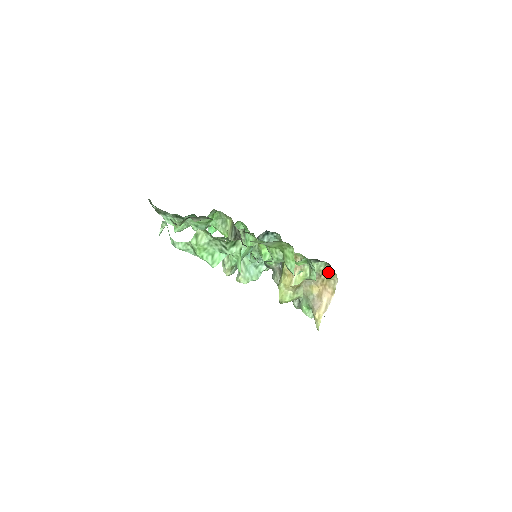
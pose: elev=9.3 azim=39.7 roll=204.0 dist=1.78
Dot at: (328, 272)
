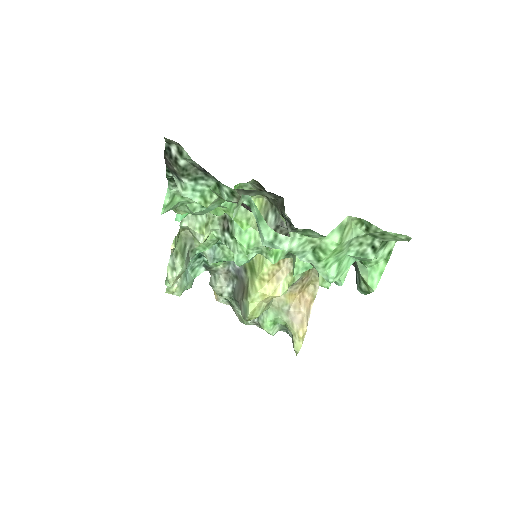
Dot at: (311, 275)
